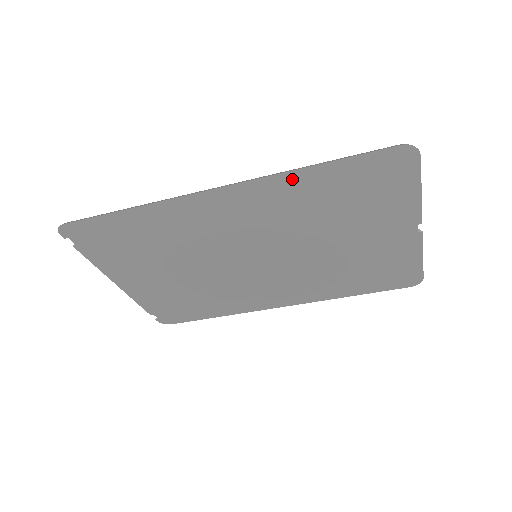
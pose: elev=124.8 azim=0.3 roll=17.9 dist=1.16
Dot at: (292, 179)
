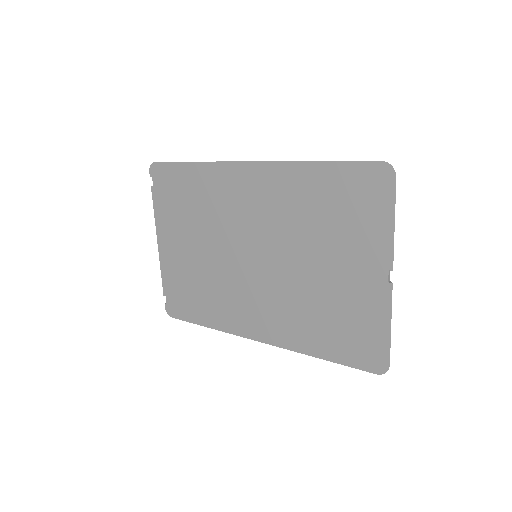
Dot at: (299, 170)
